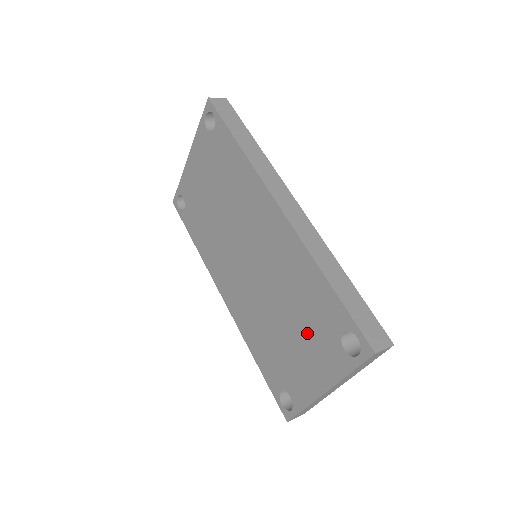
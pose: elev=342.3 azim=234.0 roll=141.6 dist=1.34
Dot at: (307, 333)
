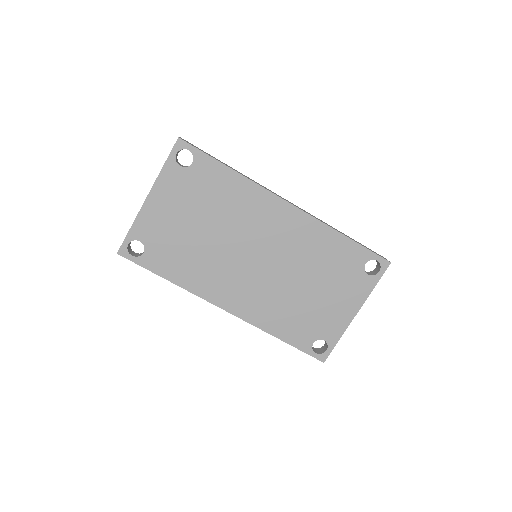
Dot at: (334, 282)
